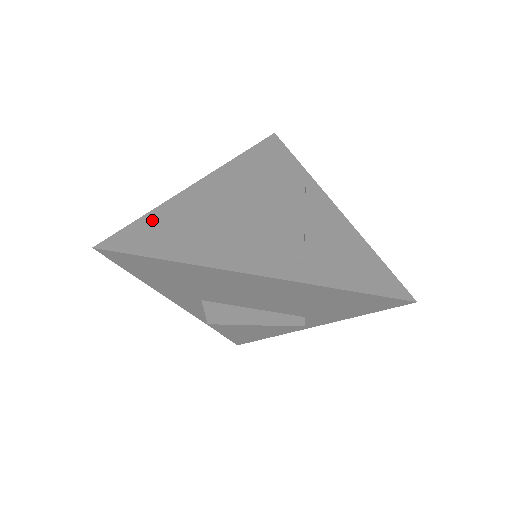
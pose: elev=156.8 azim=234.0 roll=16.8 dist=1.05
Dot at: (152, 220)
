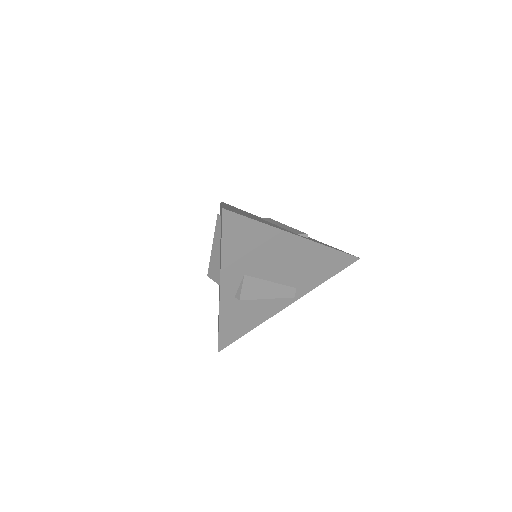
Dot at: occluded
